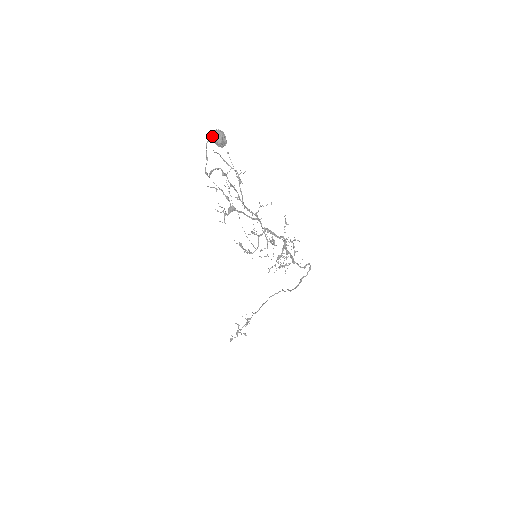
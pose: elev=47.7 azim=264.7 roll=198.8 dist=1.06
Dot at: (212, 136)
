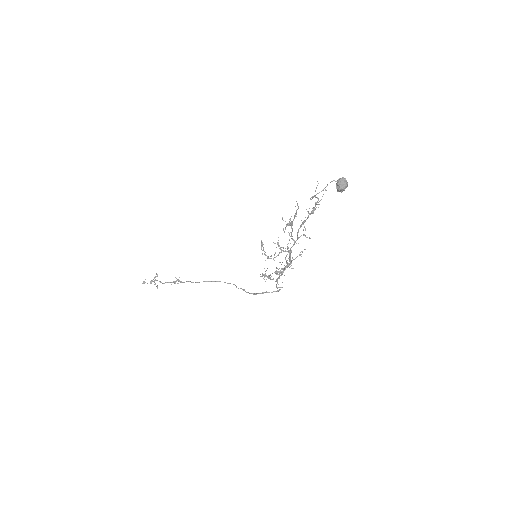
Dot at: (341, 180)
